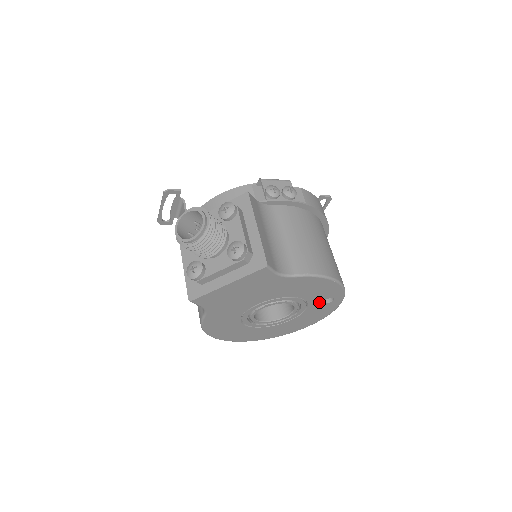
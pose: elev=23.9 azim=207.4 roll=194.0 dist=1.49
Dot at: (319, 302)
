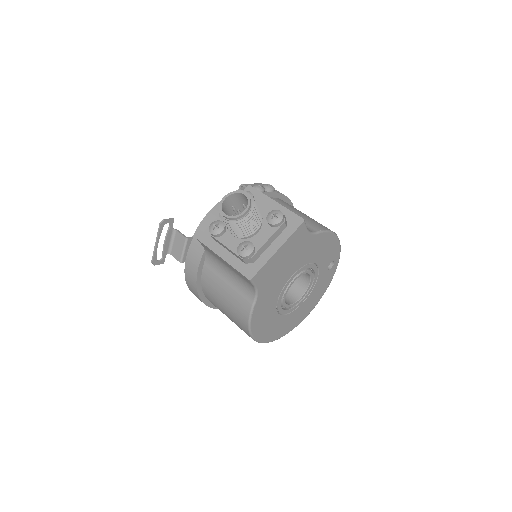
Dot at: (325, 269)
